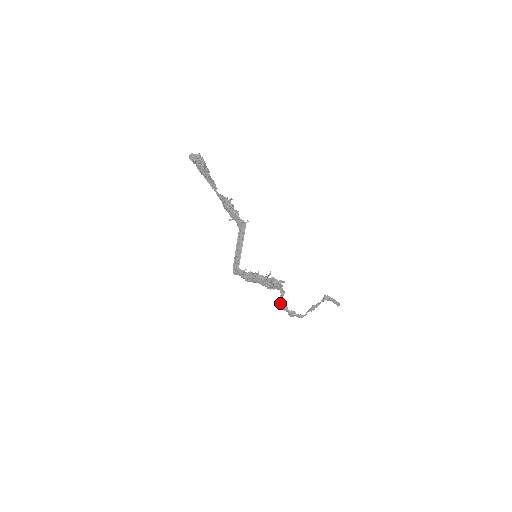
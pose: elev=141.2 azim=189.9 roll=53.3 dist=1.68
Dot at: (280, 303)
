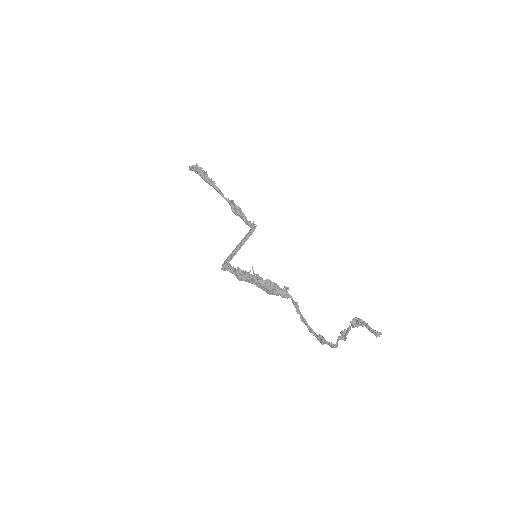
Dot at: (302, 321)
